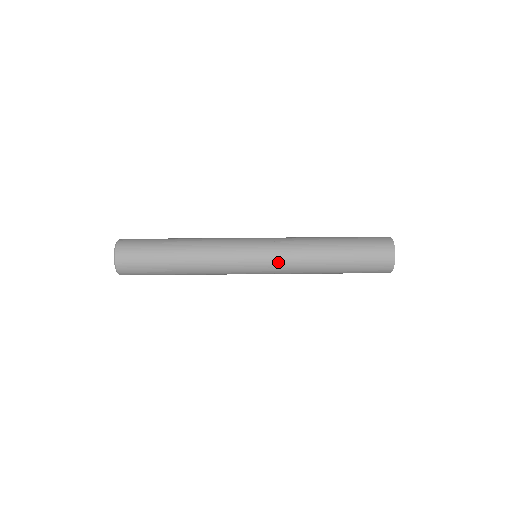
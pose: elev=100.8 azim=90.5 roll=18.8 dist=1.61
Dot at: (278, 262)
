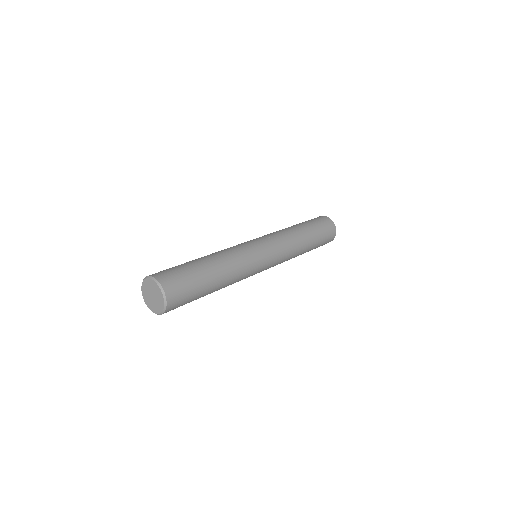
Dot at: (280, 249)
